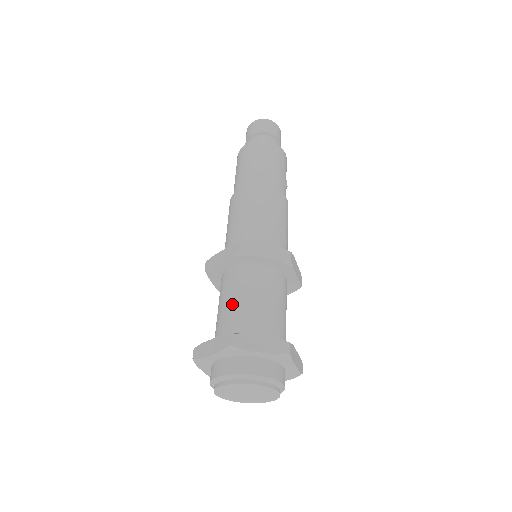
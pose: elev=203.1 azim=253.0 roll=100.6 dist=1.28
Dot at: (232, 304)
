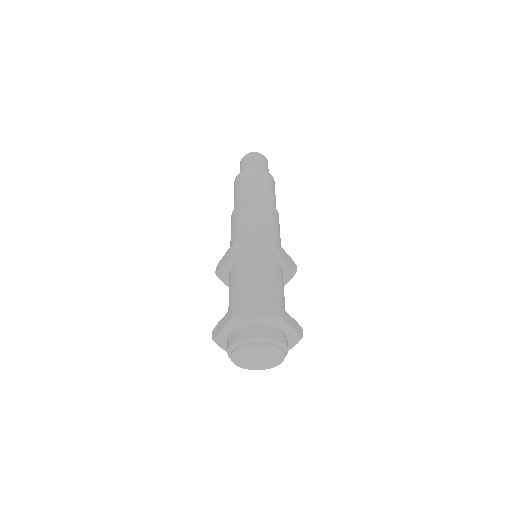
Dot at: (235, 291)
